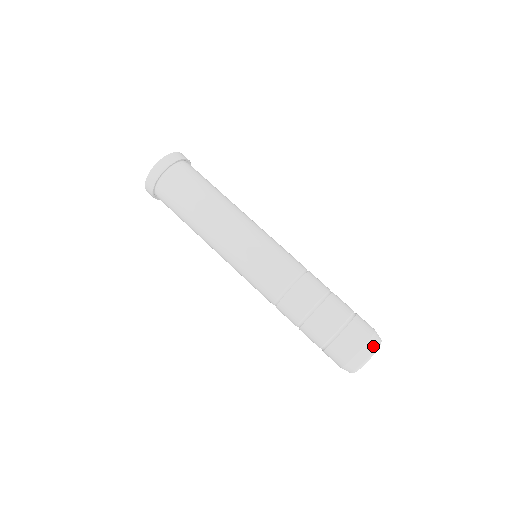
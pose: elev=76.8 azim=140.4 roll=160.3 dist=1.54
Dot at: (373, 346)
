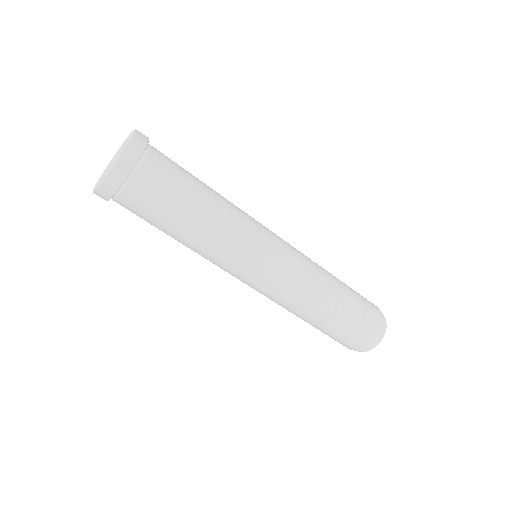
Dot at: (381, 337)
